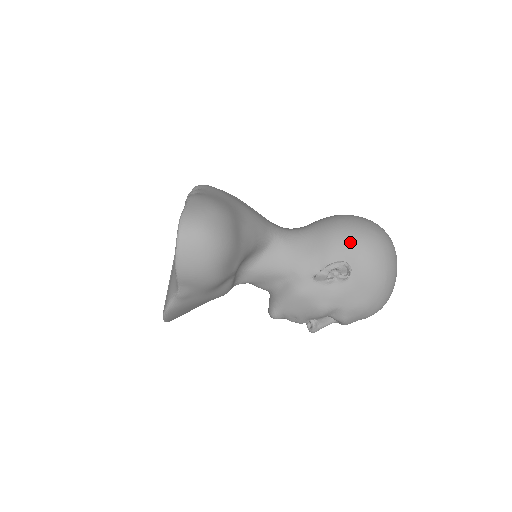
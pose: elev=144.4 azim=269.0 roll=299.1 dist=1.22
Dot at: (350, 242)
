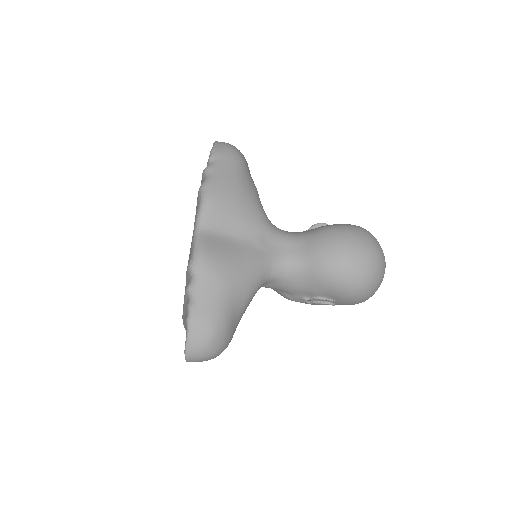
Dot at: (338, 290)
